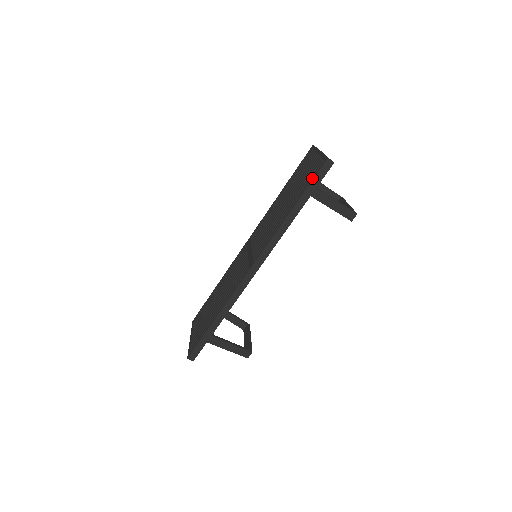
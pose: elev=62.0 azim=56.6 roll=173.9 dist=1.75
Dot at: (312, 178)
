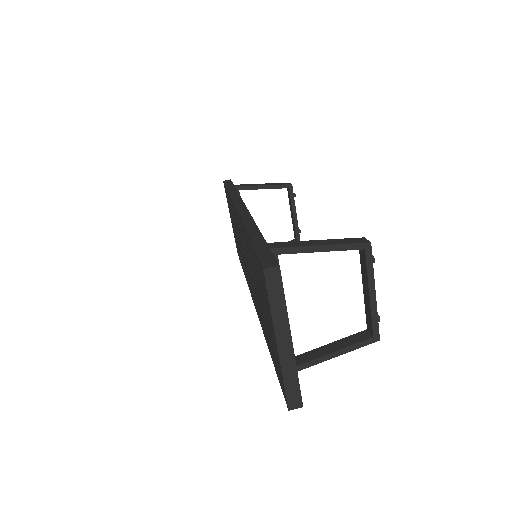
Dot at: occluded
